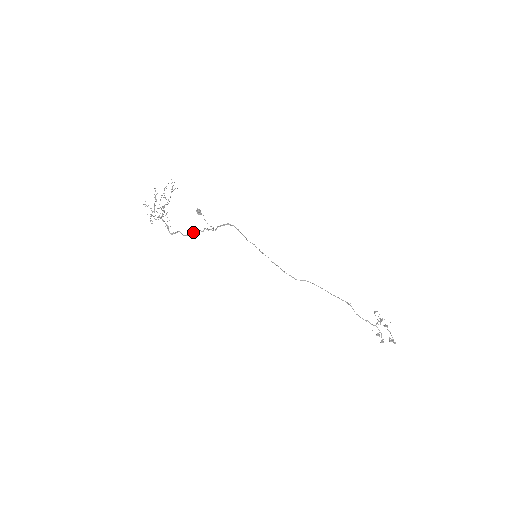
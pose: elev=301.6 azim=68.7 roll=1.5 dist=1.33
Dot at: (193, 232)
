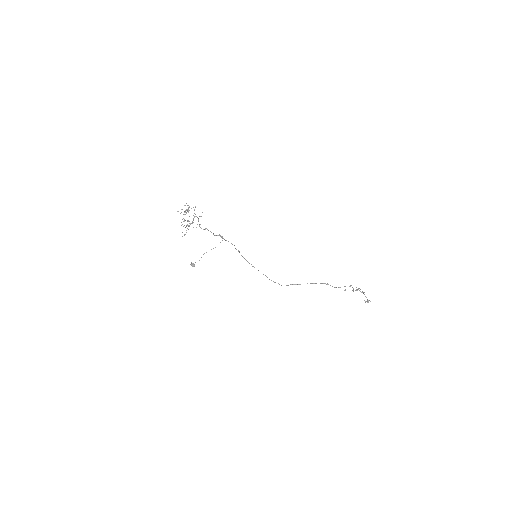
Dot at: (213, 234)
